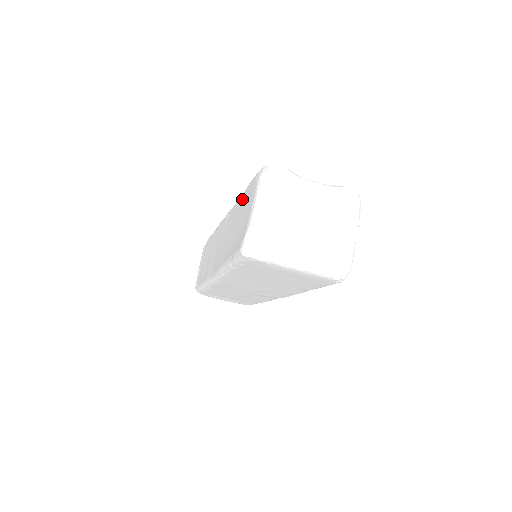
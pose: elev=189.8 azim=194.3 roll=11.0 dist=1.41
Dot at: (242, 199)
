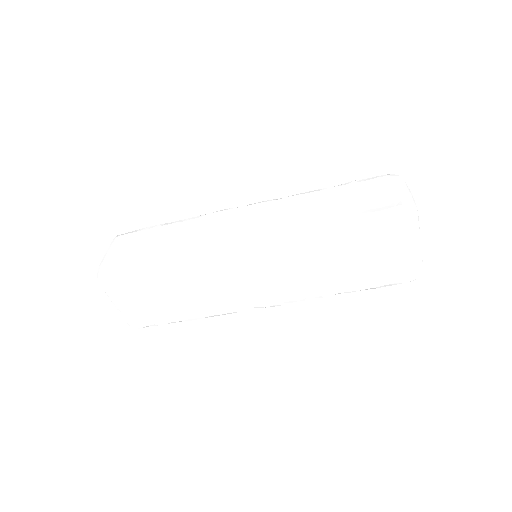
Dot at: (336, 189)
